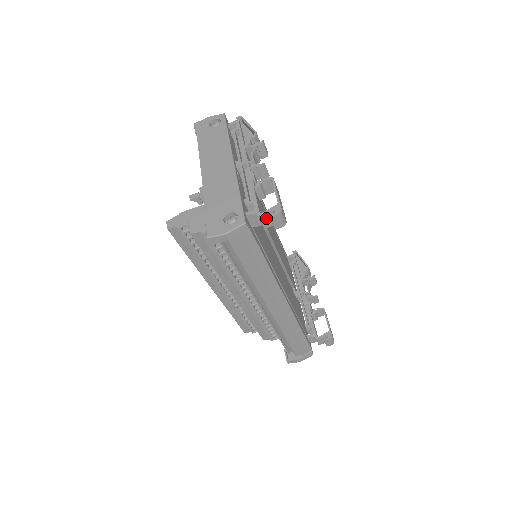
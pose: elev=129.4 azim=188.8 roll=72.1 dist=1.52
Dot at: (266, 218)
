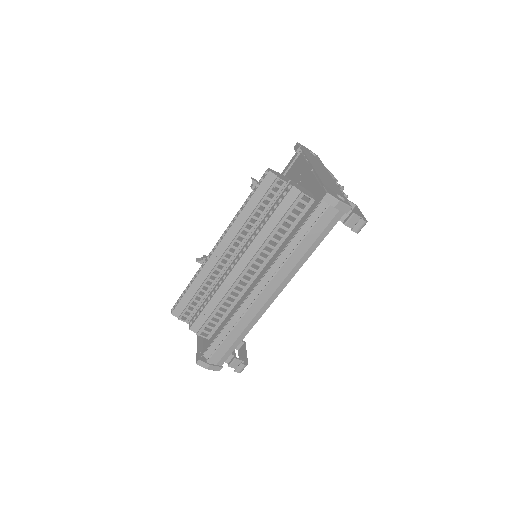
Dot at: (354, 219)
